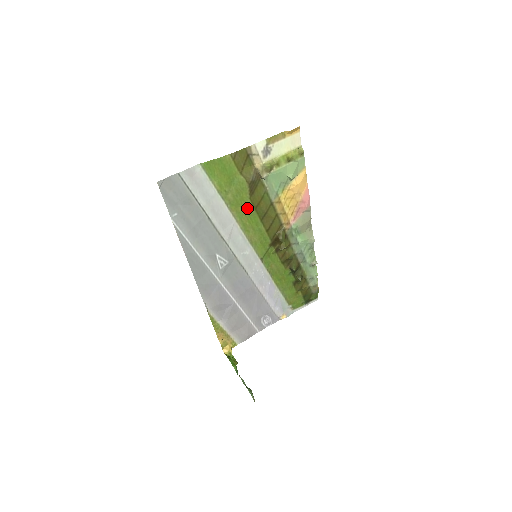
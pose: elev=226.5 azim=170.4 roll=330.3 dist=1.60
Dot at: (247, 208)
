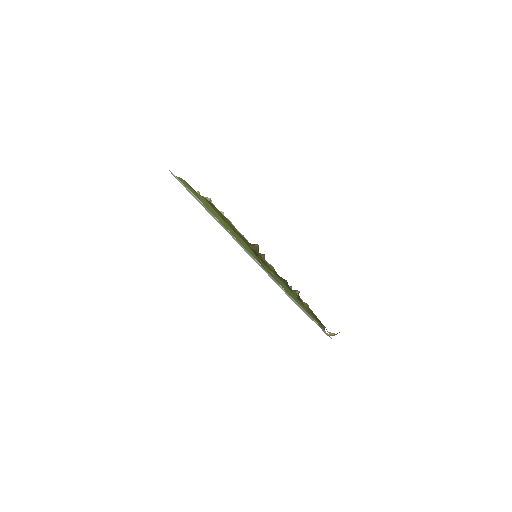
Dot at: (219, 218)
